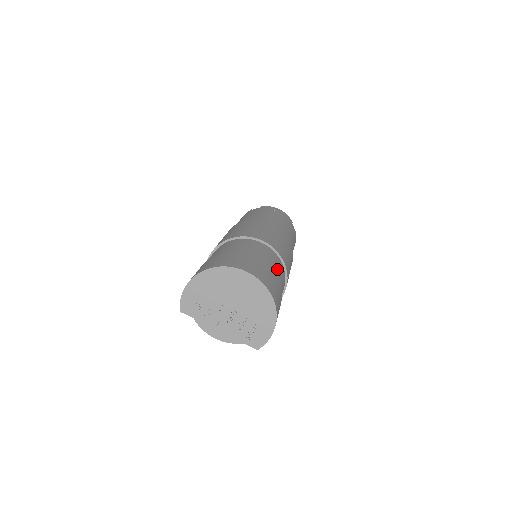
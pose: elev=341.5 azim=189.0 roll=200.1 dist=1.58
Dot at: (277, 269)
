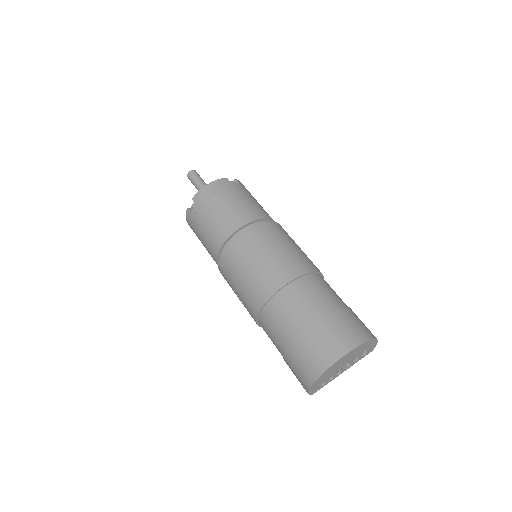
Dot at: (325, 295)
